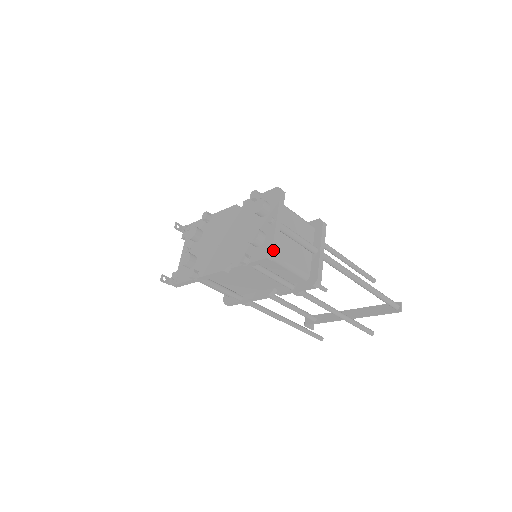
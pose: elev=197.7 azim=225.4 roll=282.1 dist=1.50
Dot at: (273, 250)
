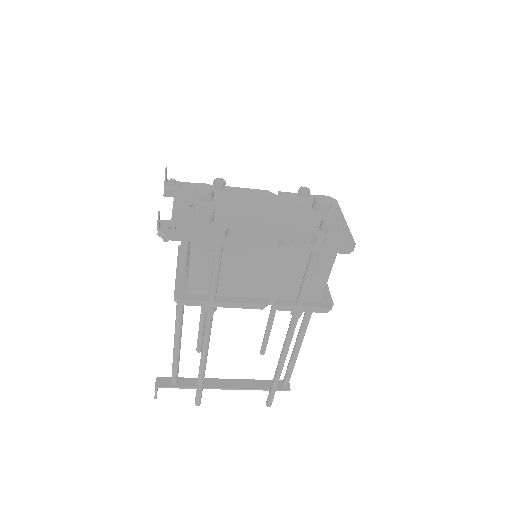
Dot at: (354, 244)
